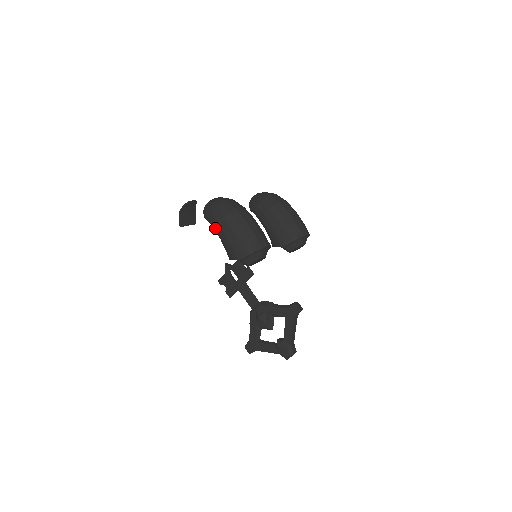
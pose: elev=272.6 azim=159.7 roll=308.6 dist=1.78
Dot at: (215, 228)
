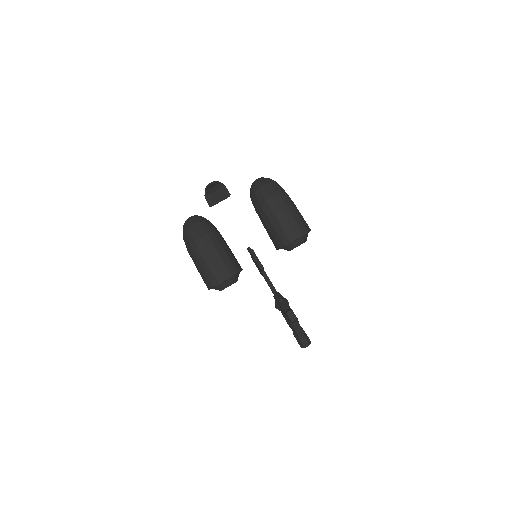
Dot at: occluded
